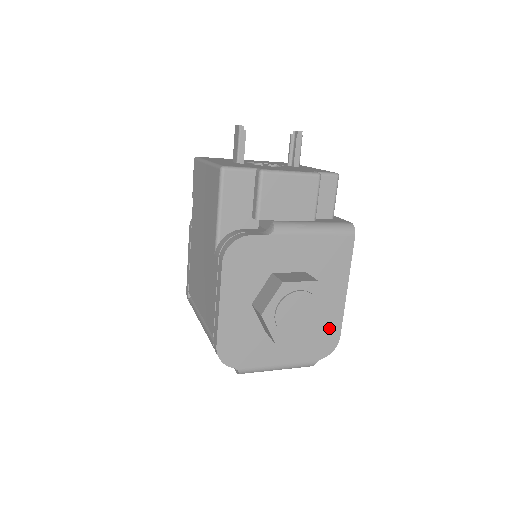
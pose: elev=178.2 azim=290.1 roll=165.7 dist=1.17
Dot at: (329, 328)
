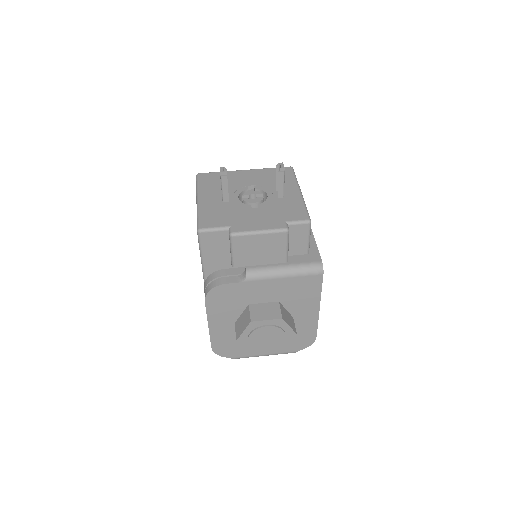
Dot at: (305, 332)
